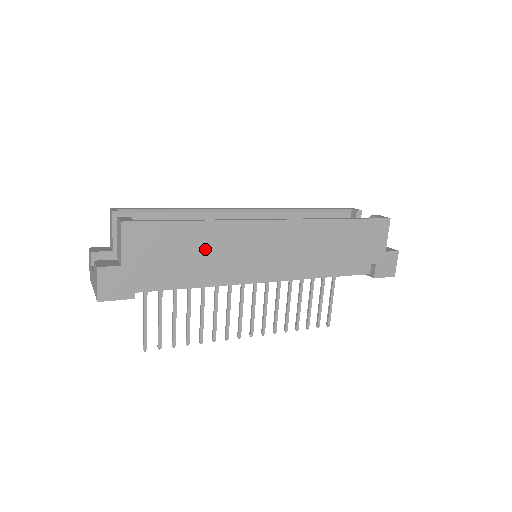
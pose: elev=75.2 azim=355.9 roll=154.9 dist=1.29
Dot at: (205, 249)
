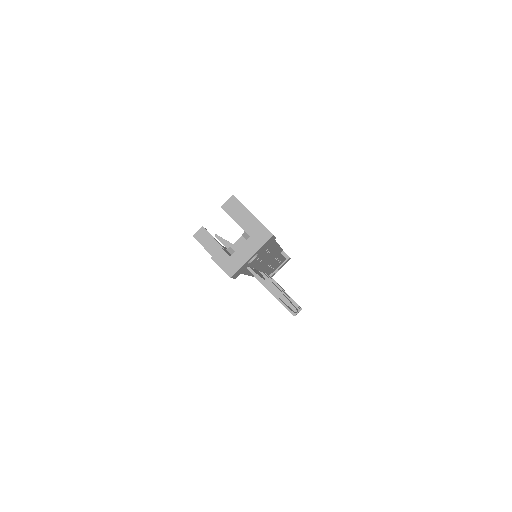
Dot at: occluded
